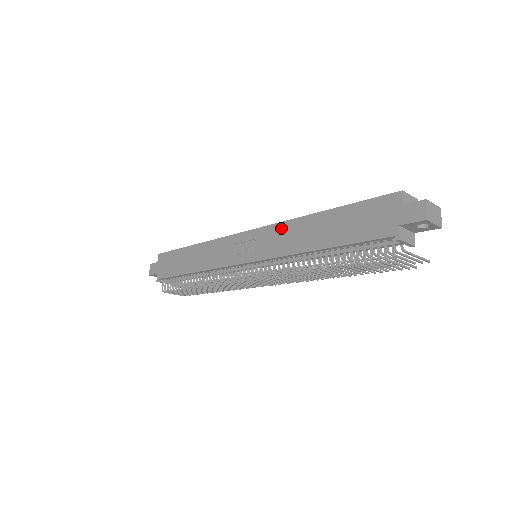
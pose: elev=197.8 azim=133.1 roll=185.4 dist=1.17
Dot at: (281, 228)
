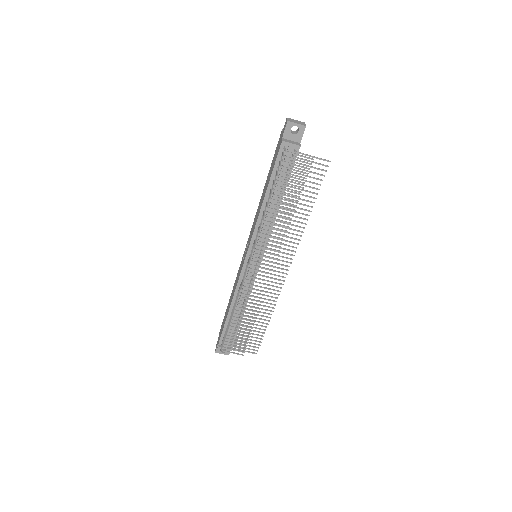
Dot at: (255, 217)
